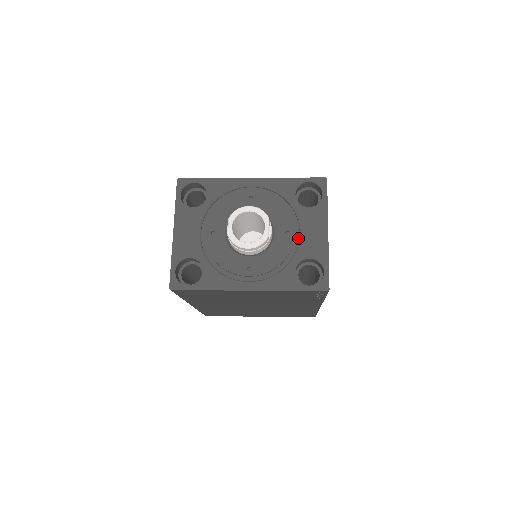
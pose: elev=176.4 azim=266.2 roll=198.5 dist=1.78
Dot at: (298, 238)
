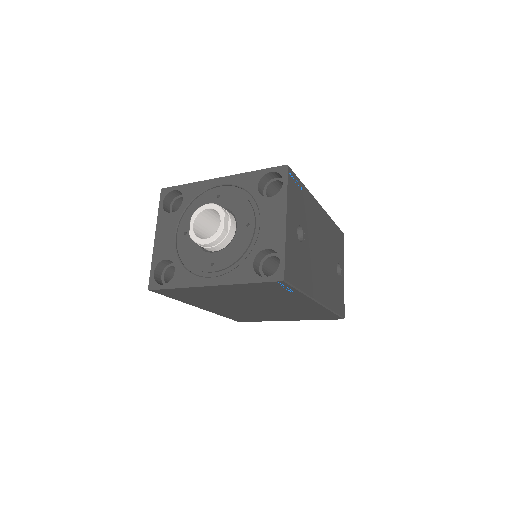
Dot at: (259, 230)
